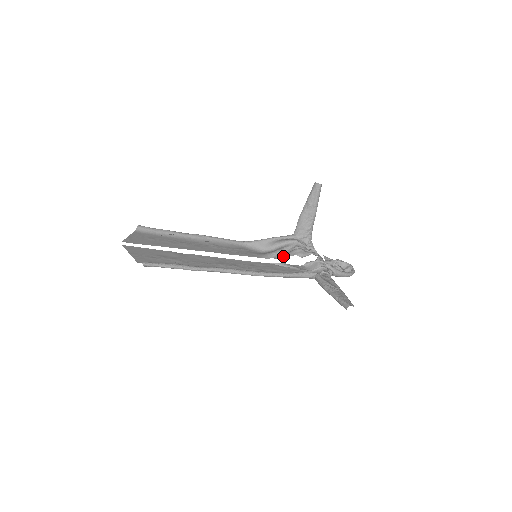
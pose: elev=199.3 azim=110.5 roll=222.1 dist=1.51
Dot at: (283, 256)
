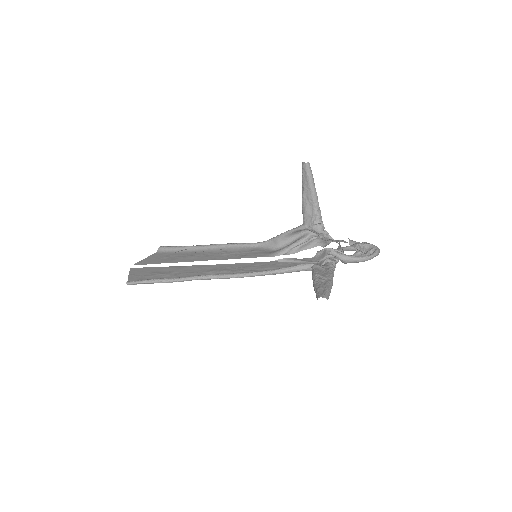
Dot at: (298, 250)
